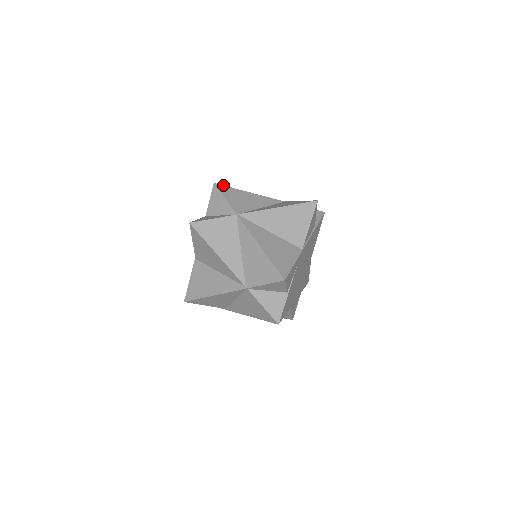
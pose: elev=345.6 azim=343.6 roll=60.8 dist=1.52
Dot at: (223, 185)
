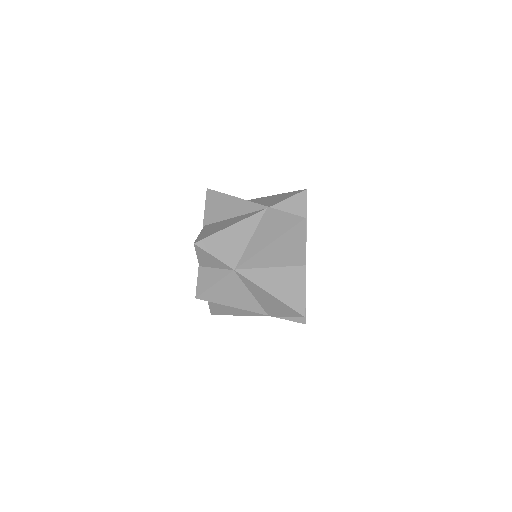
Dot at: (203, 239)
